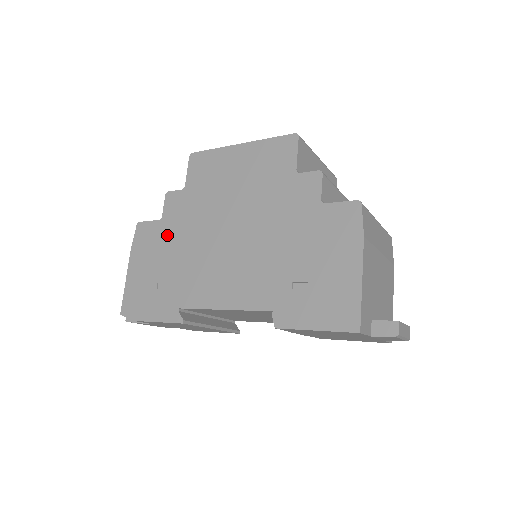
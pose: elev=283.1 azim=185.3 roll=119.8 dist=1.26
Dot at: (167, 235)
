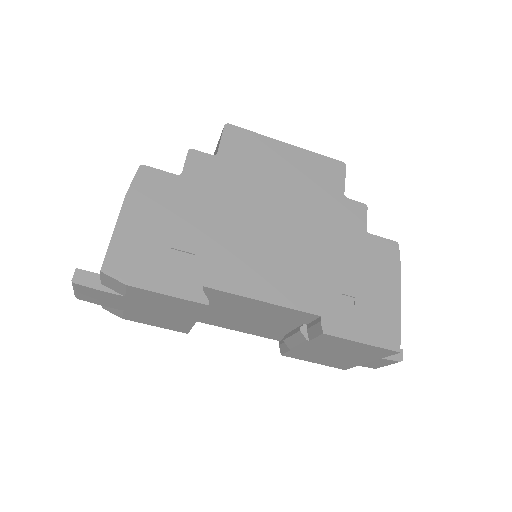
Dot at: (189, 197)
